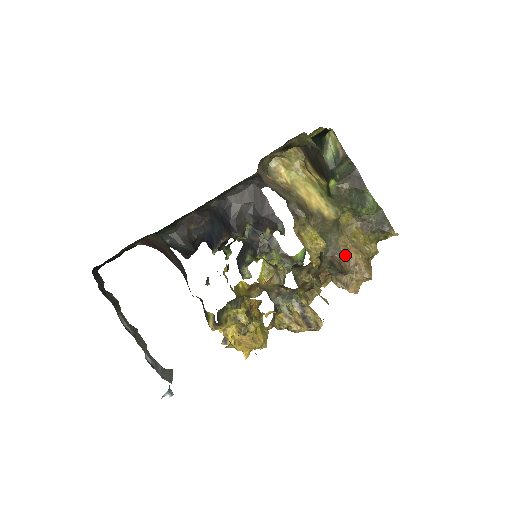
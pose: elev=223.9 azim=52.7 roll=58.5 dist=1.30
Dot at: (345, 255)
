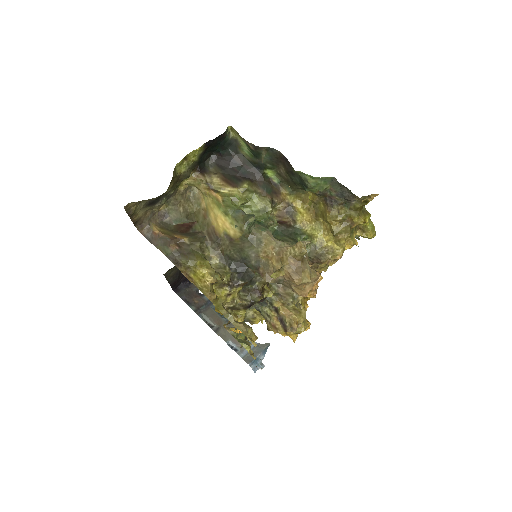
Dot at: (268, 266)
